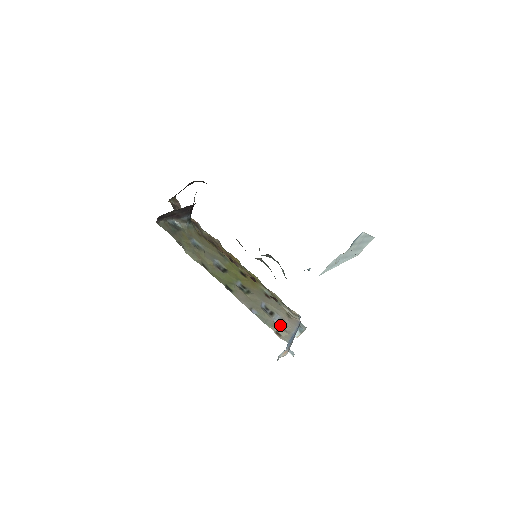
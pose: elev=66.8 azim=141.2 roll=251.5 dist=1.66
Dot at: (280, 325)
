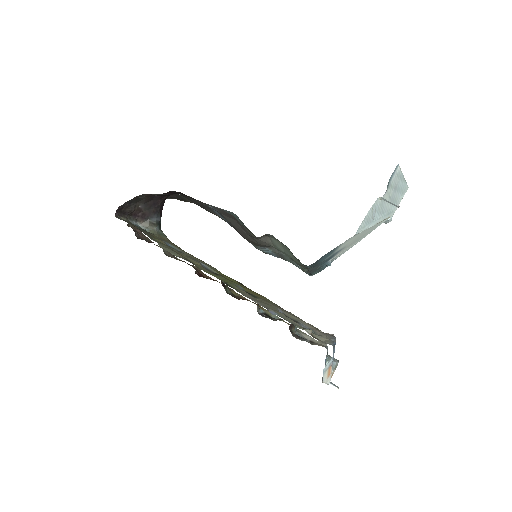
Dot at: occluded
